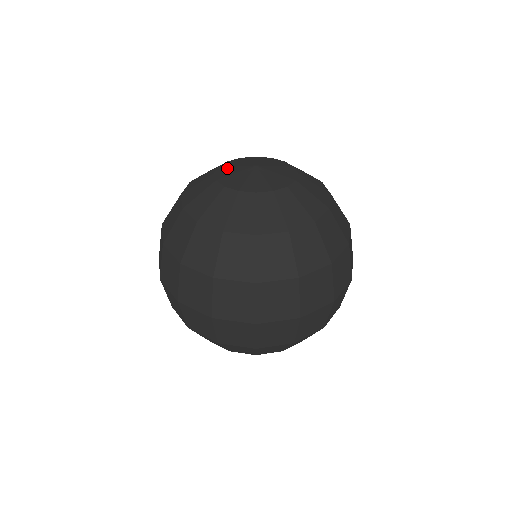
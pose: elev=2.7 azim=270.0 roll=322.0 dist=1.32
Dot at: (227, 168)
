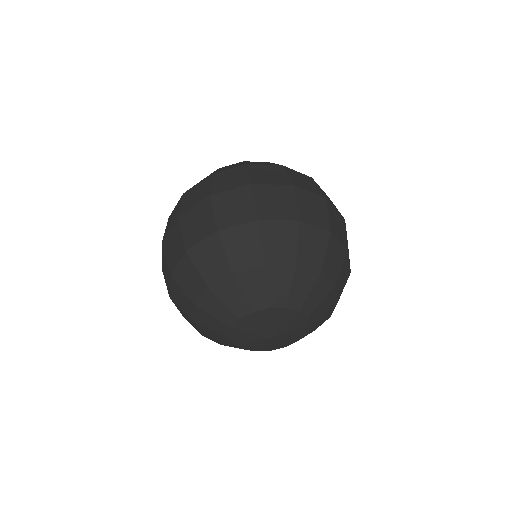
Dot at: occluded
